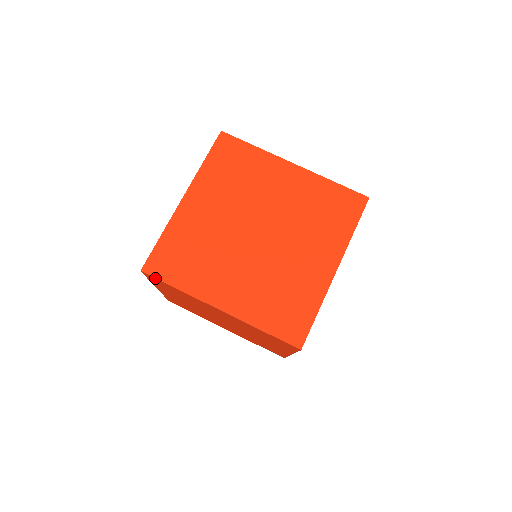
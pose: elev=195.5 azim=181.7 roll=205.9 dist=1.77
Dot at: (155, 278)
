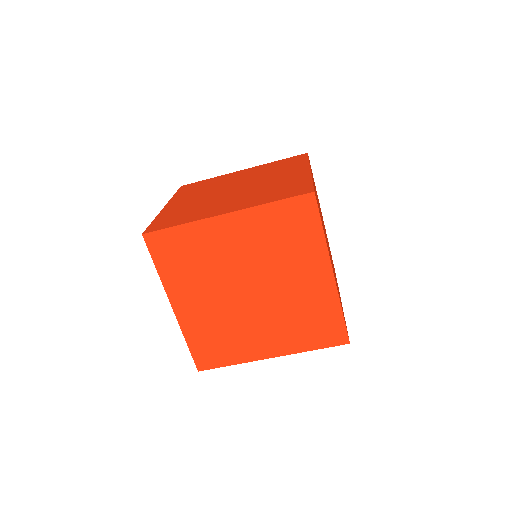
Dot at: occluded
